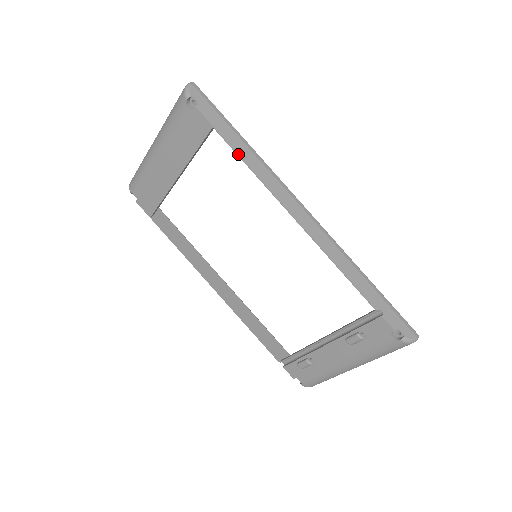
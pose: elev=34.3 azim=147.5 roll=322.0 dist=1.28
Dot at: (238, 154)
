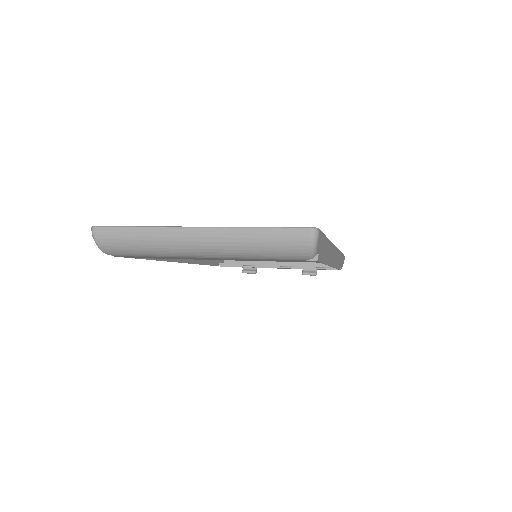
Dot at: (325, 264)
